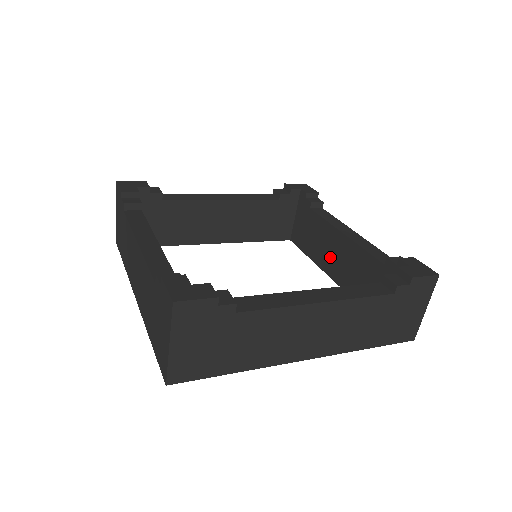
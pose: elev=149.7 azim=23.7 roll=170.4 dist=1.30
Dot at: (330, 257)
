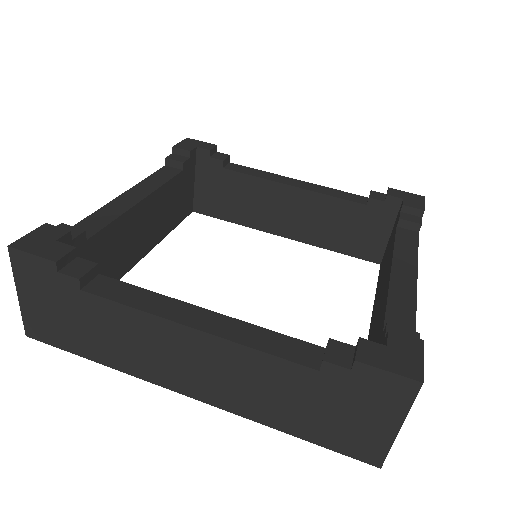
Dot at: (276, 215)
